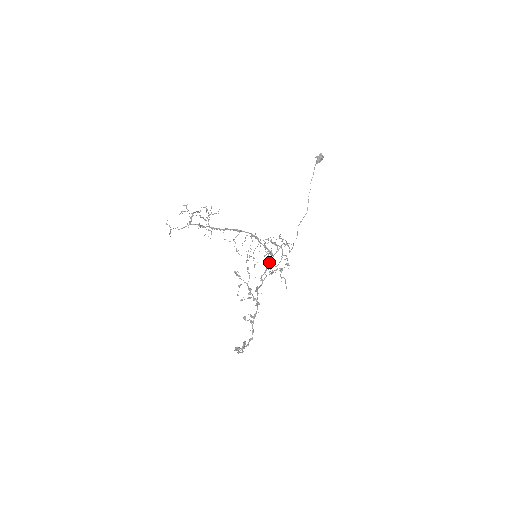
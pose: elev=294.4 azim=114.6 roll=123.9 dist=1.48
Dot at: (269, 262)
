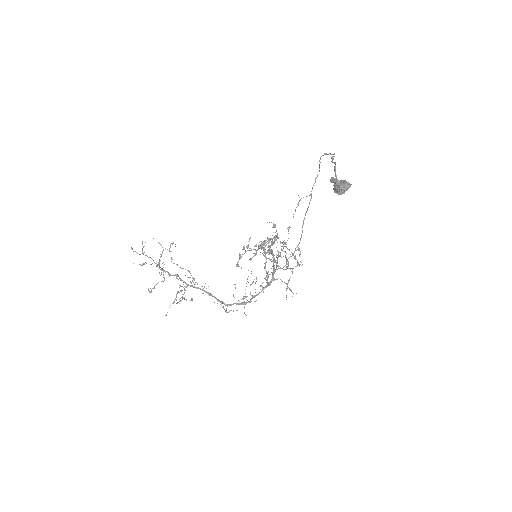
Dot at: occluded
